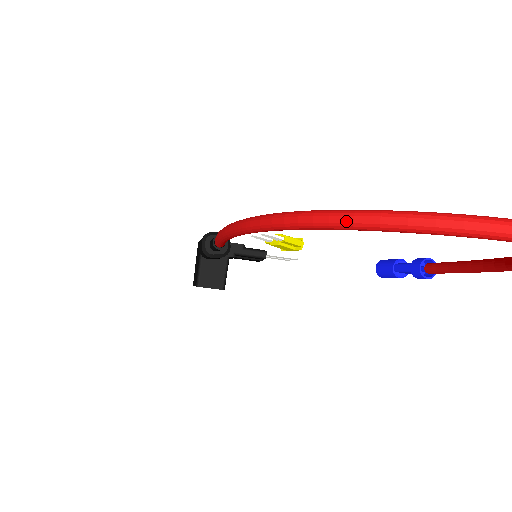
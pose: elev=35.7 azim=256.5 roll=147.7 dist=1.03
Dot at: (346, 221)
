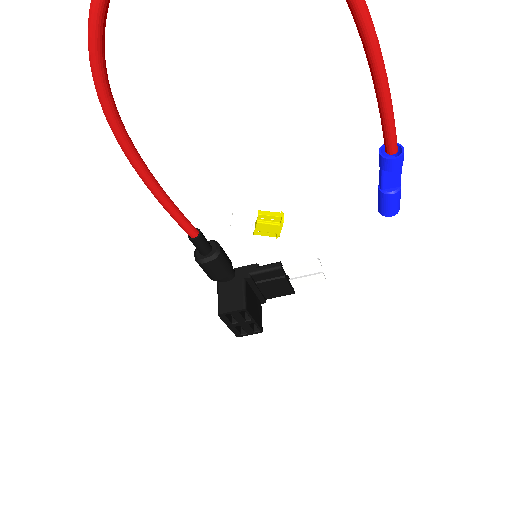
Dot at: (90, 4)
